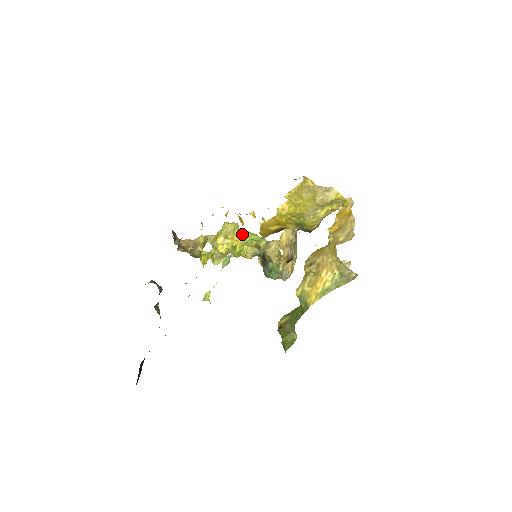
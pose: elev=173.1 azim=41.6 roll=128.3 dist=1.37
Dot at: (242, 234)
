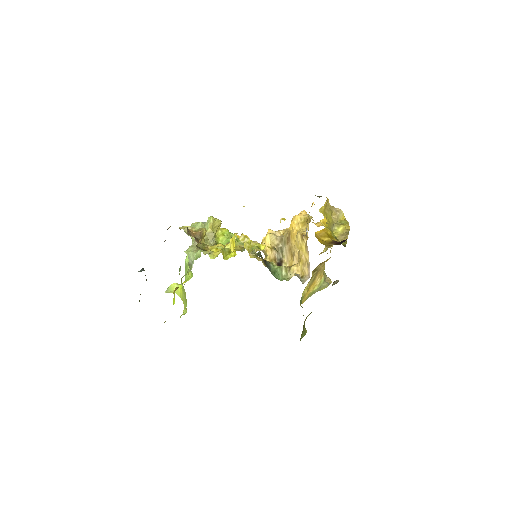
Dot at: (222, 230)
